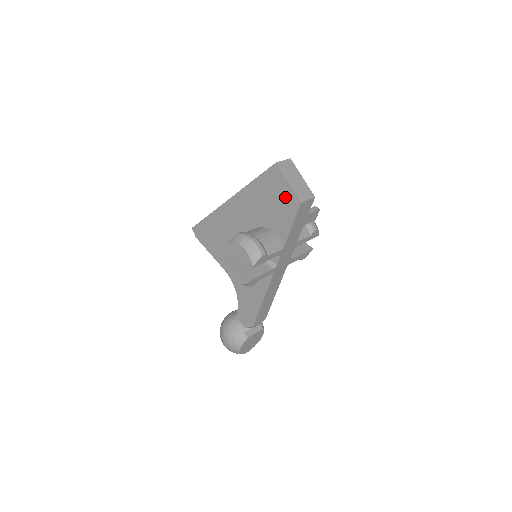
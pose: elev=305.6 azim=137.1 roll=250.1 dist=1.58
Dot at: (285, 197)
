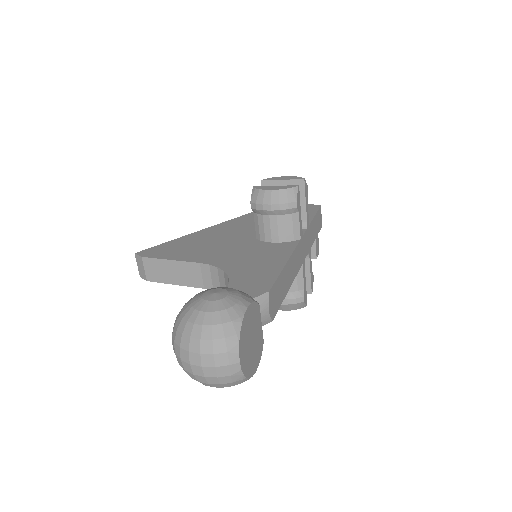
Dot at: occluded
